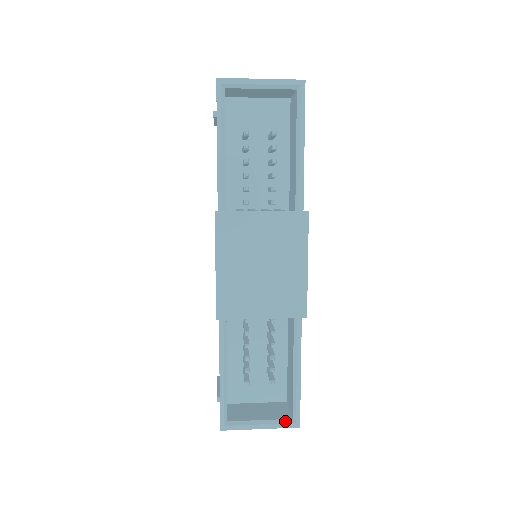
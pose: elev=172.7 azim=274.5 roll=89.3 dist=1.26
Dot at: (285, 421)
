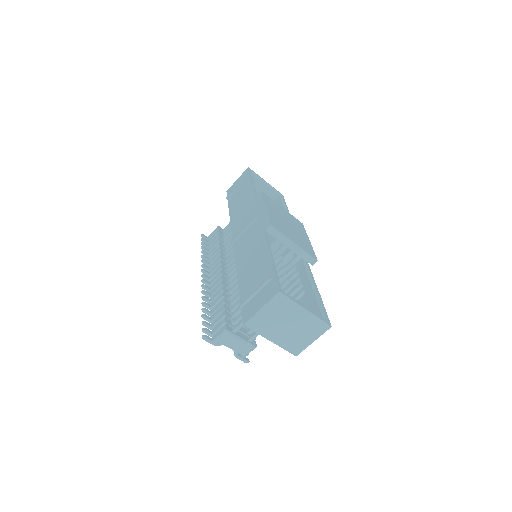
Dot at: (320, 317)
